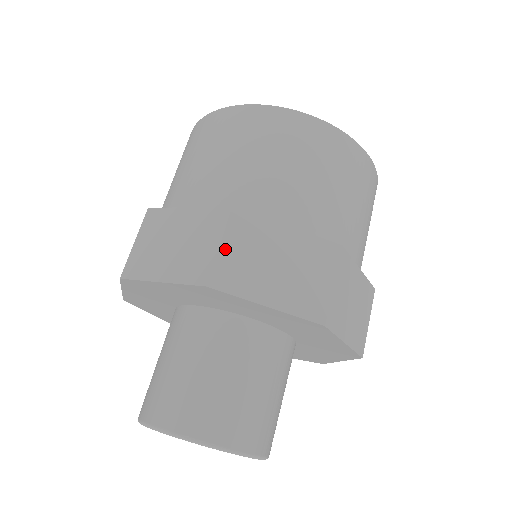
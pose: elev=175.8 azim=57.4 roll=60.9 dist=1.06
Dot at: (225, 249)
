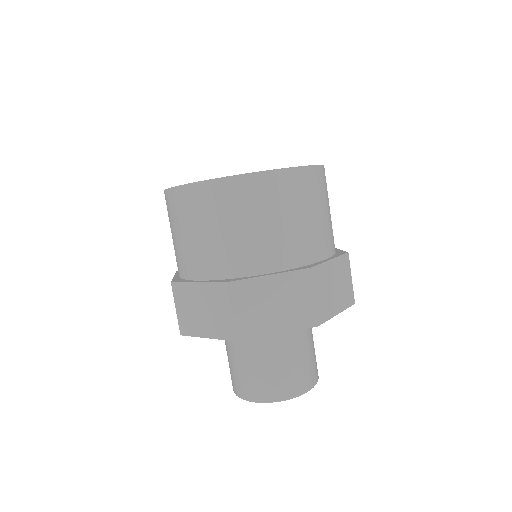
Dot at: (316, 298)
